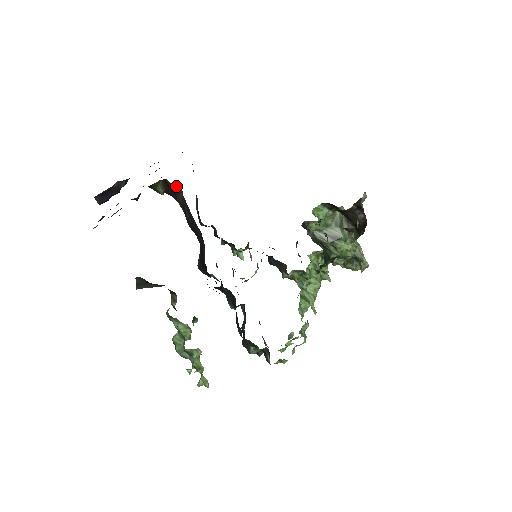
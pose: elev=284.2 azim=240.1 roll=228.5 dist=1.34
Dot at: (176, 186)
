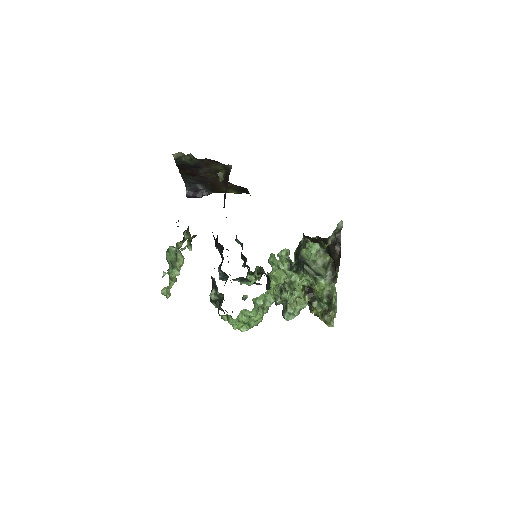
Dot at: (229, 171)
